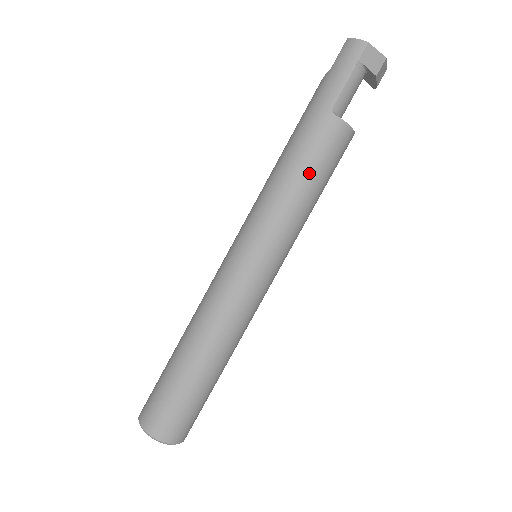
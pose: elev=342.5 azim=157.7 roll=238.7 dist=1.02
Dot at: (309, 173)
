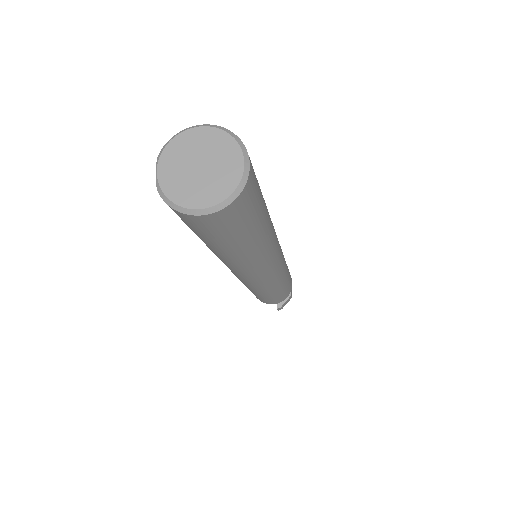
Dot at: occluded
